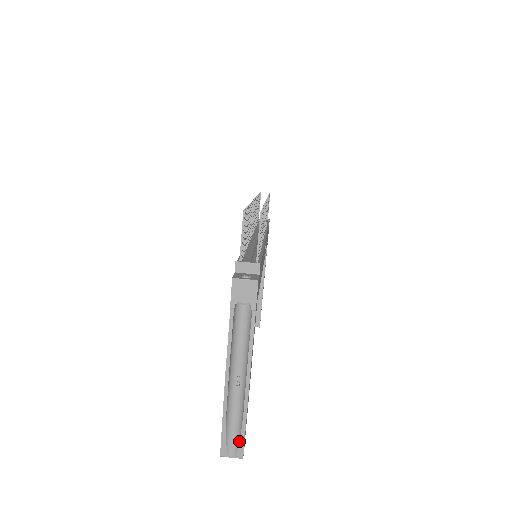
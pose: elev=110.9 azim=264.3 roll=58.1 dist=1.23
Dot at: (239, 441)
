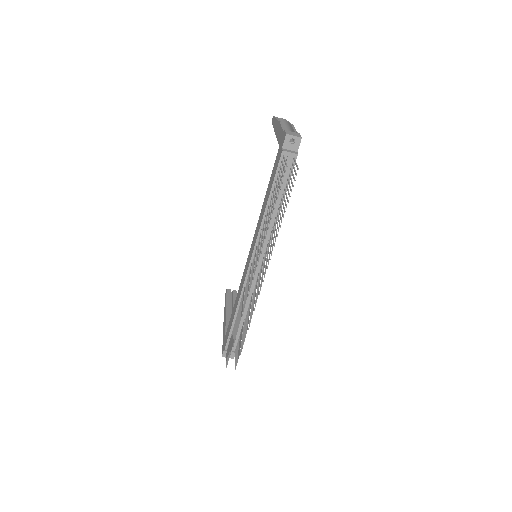
Dot at: occluded
